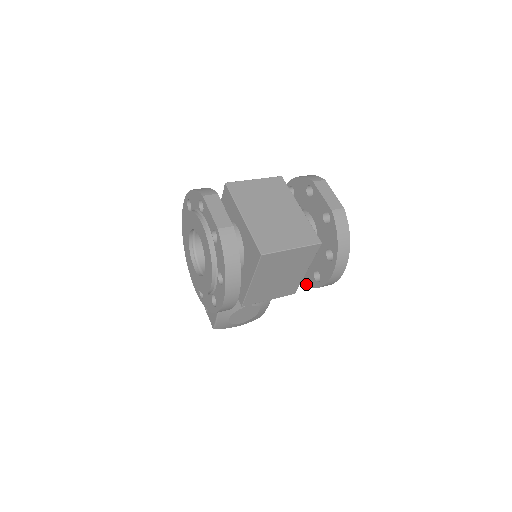
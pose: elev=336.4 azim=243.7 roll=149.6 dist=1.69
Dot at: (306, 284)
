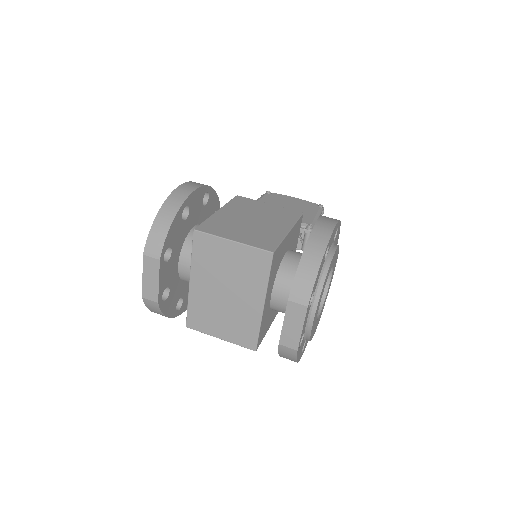
Dot at: occluded
